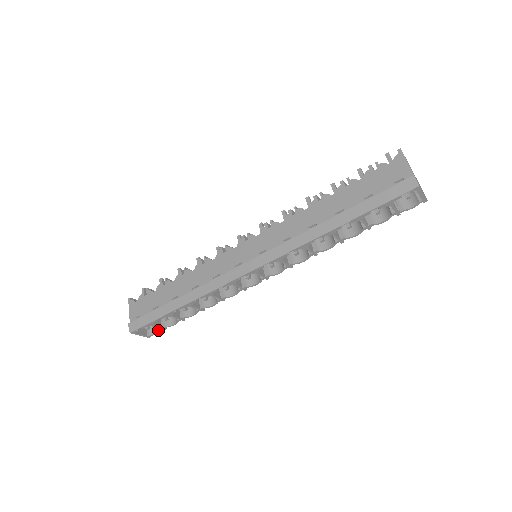
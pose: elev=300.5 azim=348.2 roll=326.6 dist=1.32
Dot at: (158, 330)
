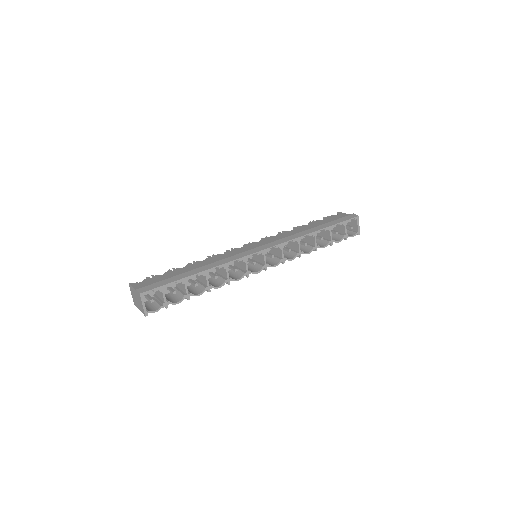
Dot at: (161, 306)
